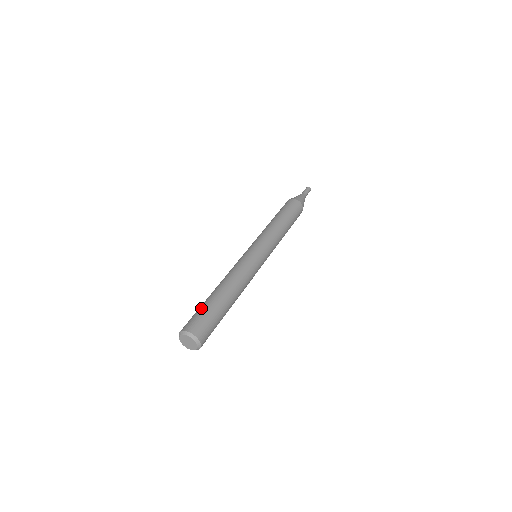
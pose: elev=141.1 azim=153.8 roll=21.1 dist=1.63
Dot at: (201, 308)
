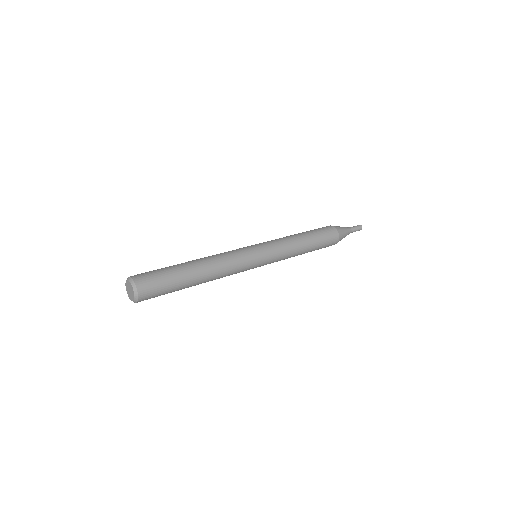
Dot at: occluded
